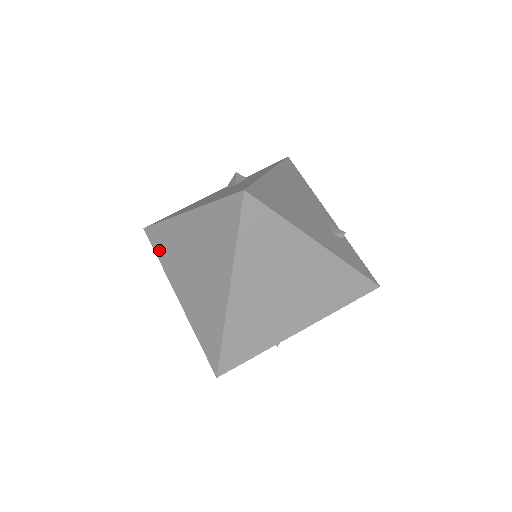
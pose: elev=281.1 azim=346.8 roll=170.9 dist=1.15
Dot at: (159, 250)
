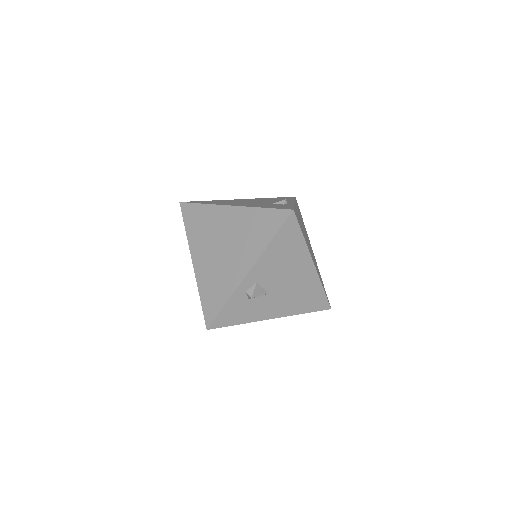
Dot at: occluded
